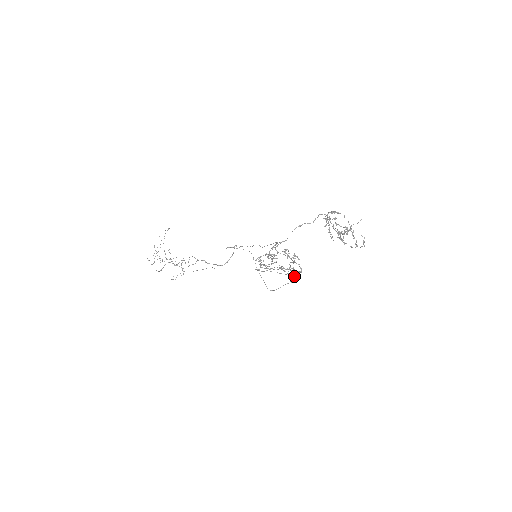
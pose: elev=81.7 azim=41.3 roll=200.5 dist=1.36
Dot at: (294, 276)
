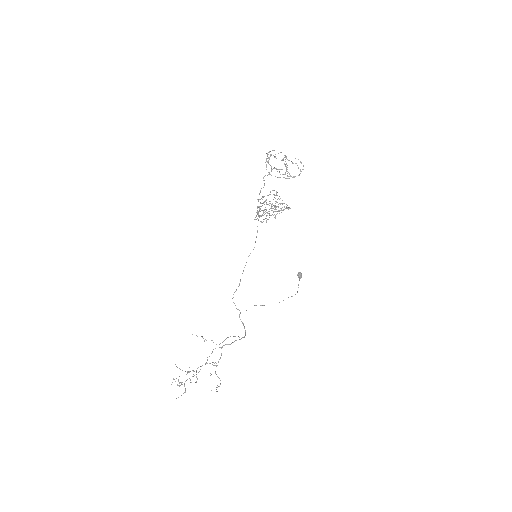
Dot at: (298, 273)
